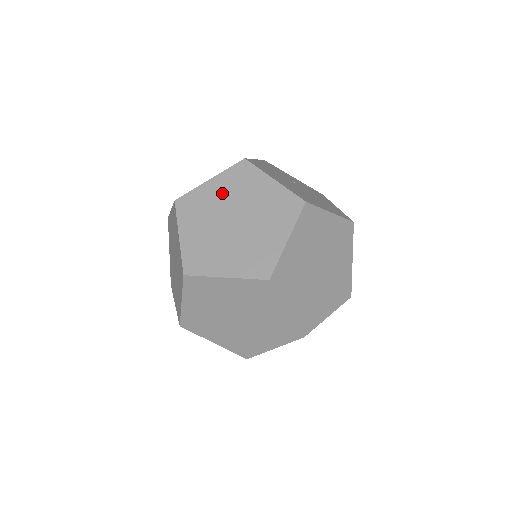
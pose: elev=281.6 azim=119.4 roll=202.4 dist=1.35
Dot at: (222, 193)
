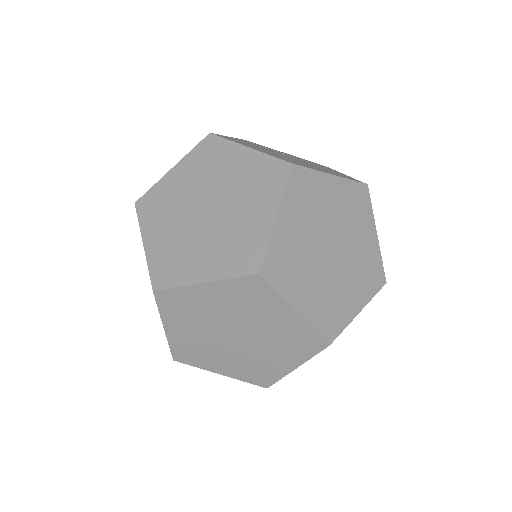
Dot at: (188, 180)
